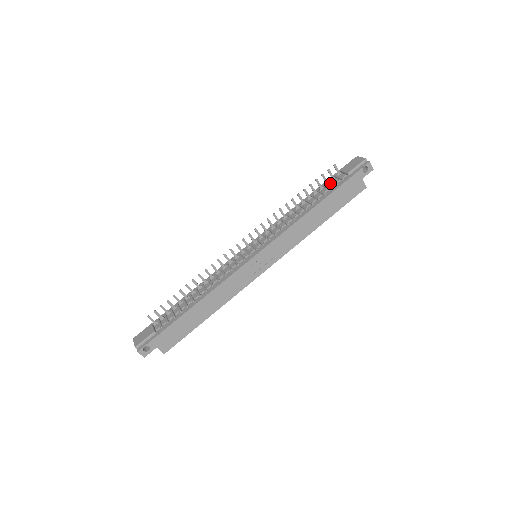
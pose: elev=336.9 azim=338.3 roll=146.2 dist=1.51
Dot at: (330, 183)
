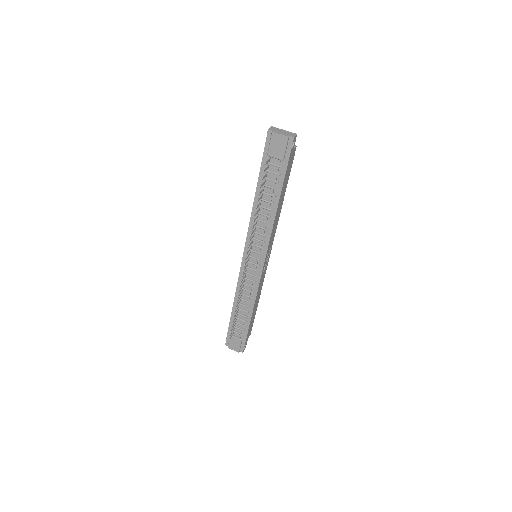
Dot at: (269, 173)
